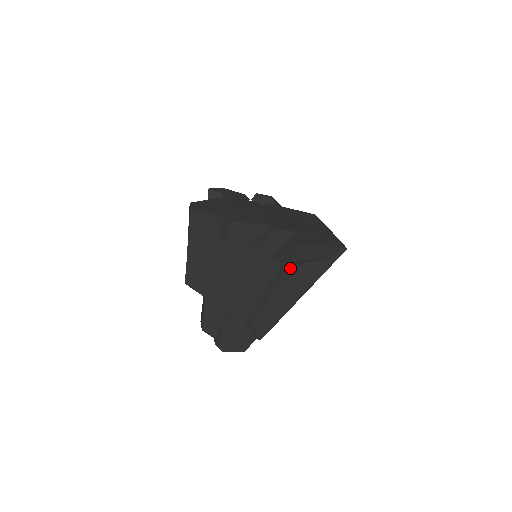
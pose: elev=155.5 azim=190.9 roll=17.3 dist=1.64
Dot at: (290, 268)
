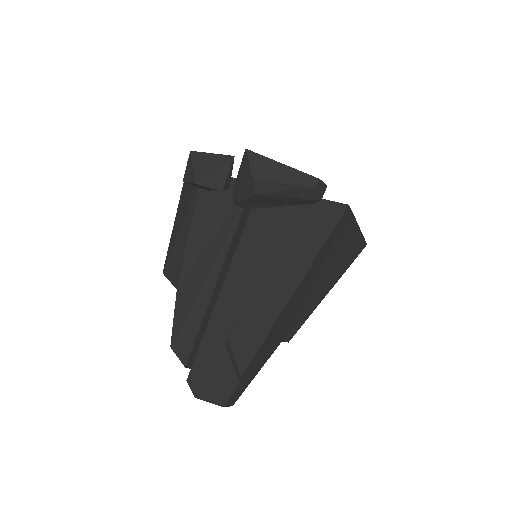
Dot at: (272, 239)
